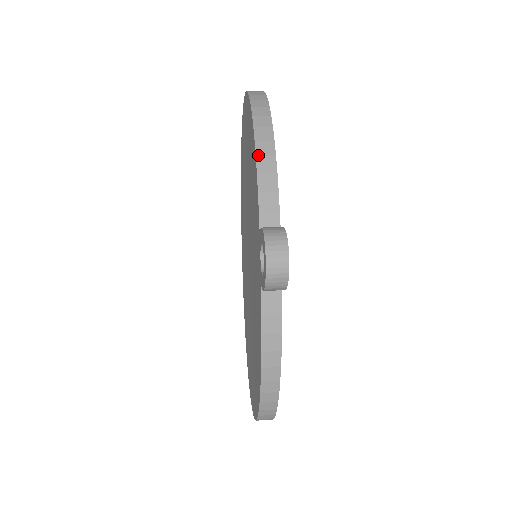
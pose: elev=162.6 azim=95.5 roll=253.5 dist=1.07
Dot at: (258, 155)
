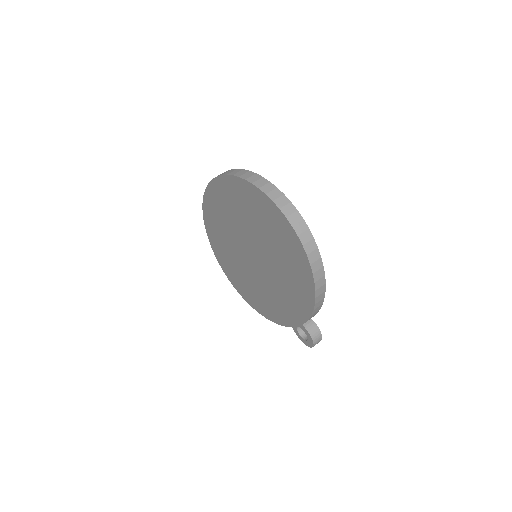
Dot at: (315, 309)
